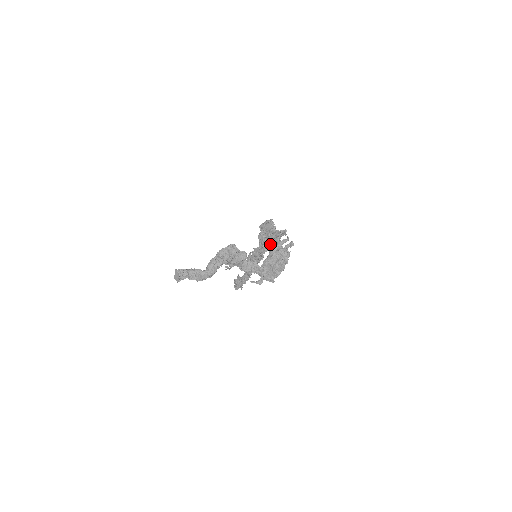
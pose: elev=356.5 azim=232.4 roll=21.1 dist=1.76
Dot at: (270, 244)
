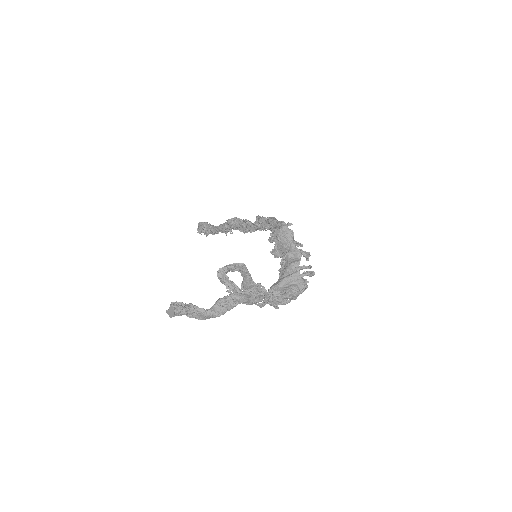
Dot at: (285, 264)
